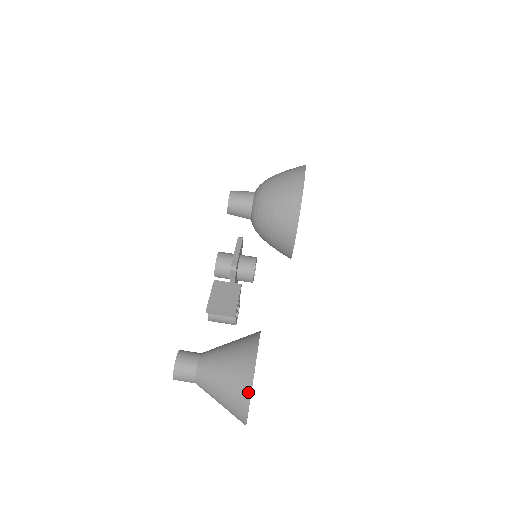
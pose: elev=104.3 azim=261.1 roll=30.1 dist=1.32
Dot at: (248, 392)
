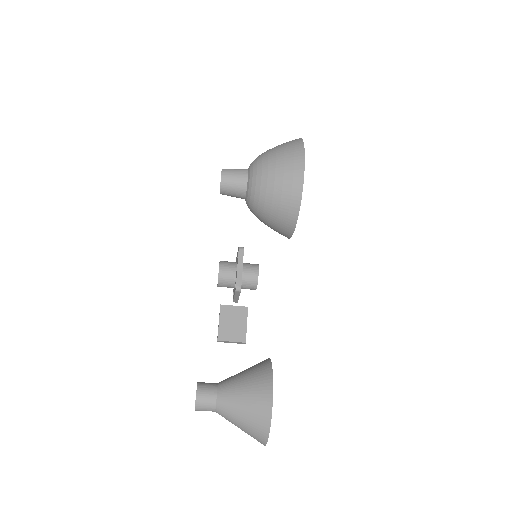
Dot at: (267, 432)
